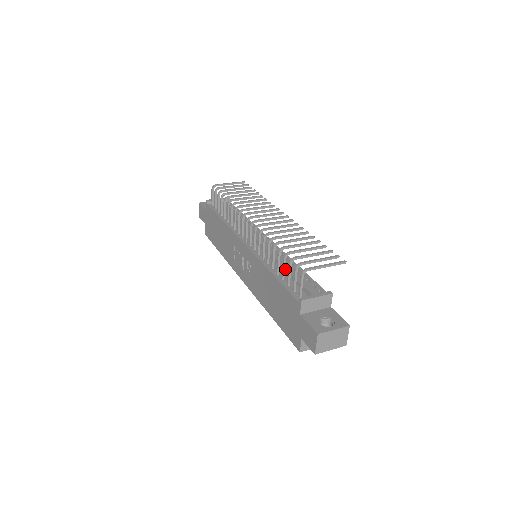
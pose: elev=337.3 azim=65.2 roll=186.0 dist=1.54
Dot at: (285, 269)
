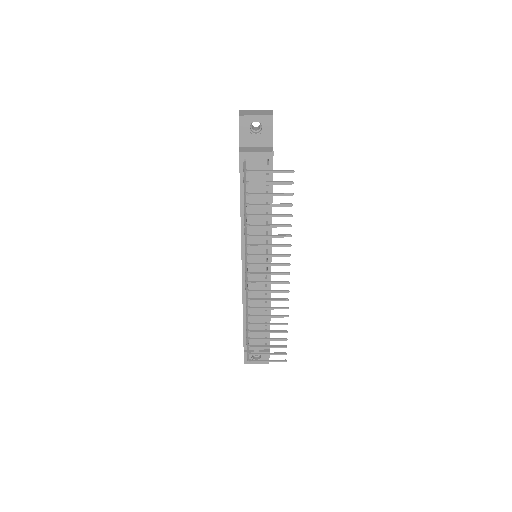
Dot at: (254, 319)
